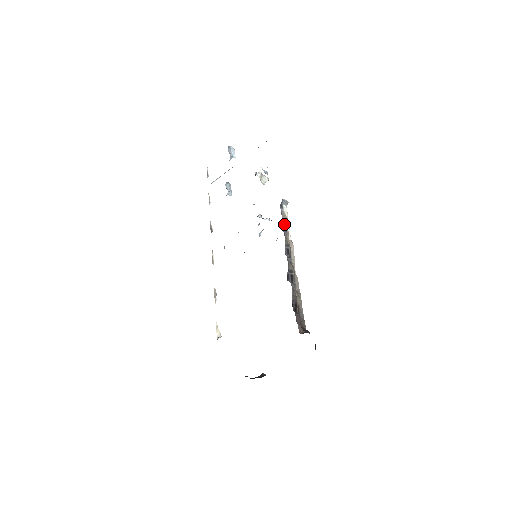
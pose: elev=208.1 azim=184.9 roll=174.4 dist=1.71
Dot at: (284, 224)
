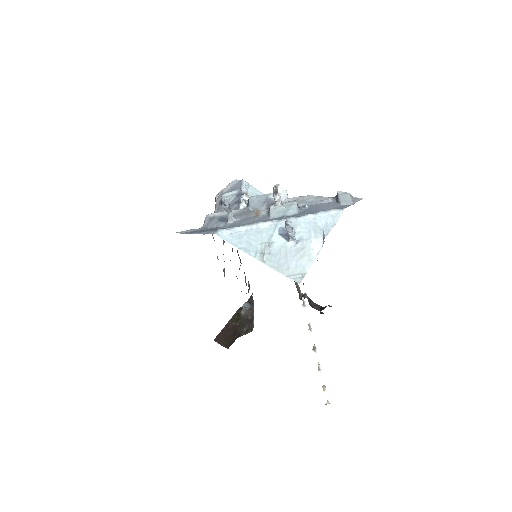
Dot at: occluded
